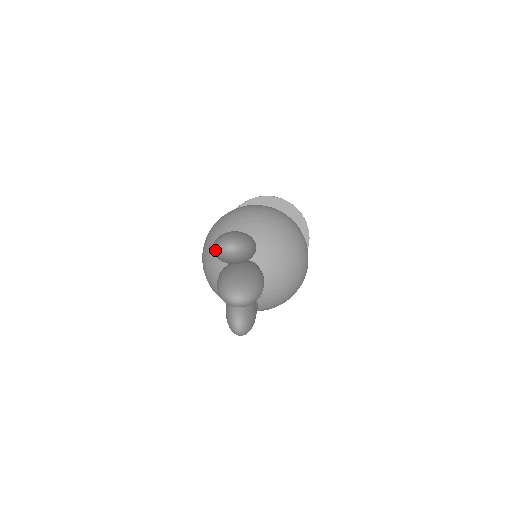
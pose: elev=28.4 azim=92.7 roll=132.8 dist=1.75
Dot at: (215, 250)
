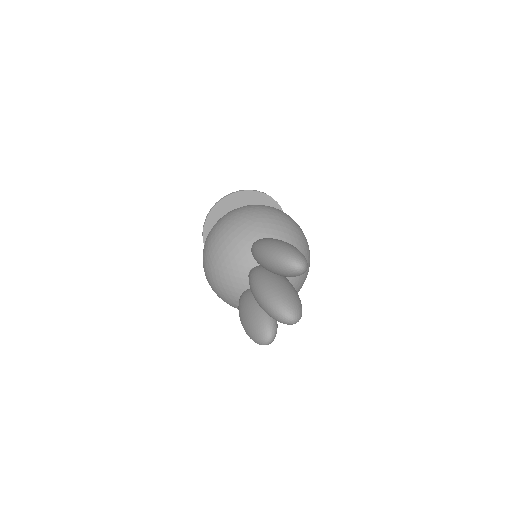
Dot at: (278, 260)
